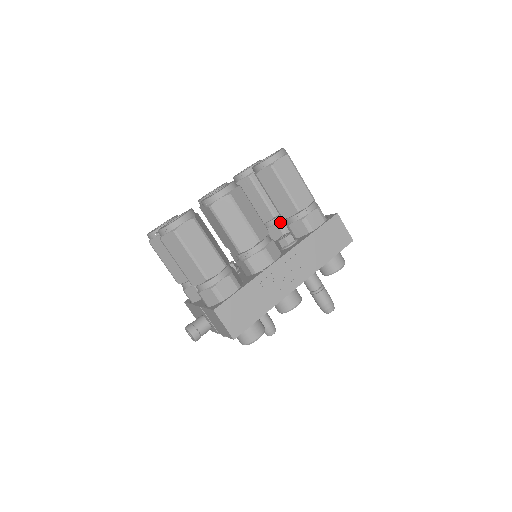
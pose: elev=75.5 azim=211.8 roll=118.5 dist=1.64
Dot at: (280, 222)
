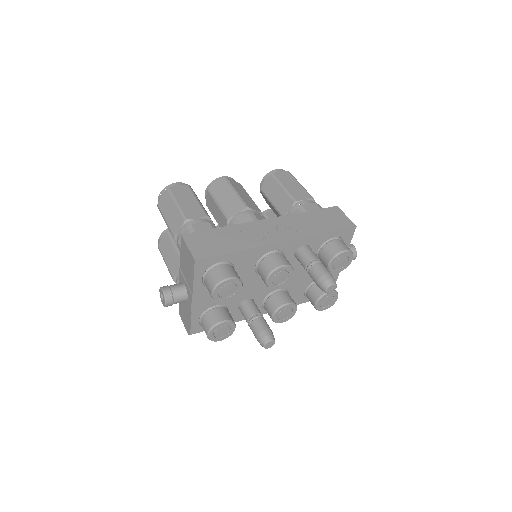
Dot at: occluded
